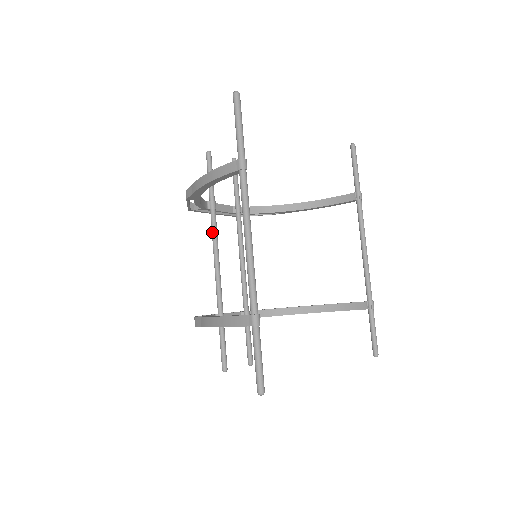
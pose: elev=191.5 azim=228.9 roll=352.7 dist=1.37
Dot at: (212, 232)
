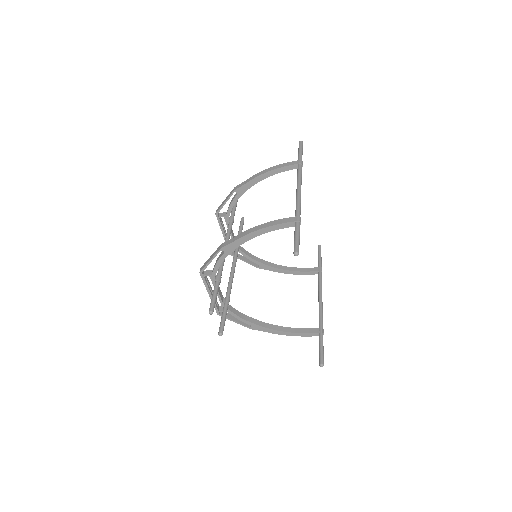
Dot at: (227, 232)
